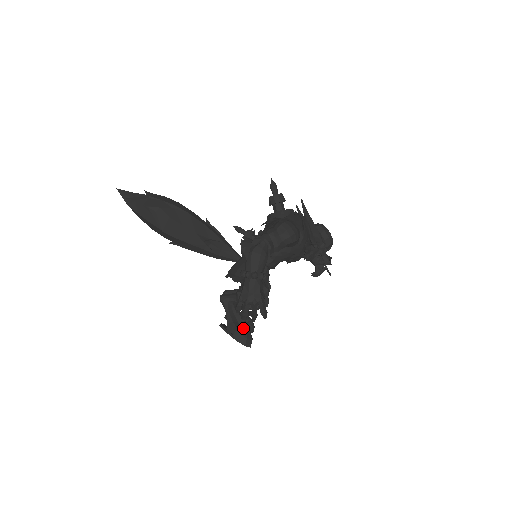
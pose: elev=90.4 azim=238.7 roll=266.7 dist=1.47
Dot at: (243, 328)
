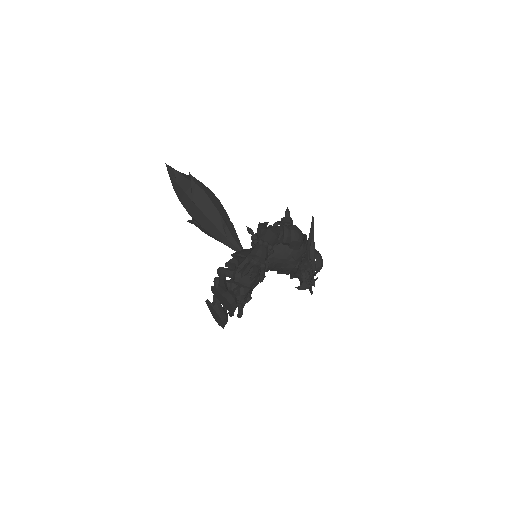
Dot at: occluded
